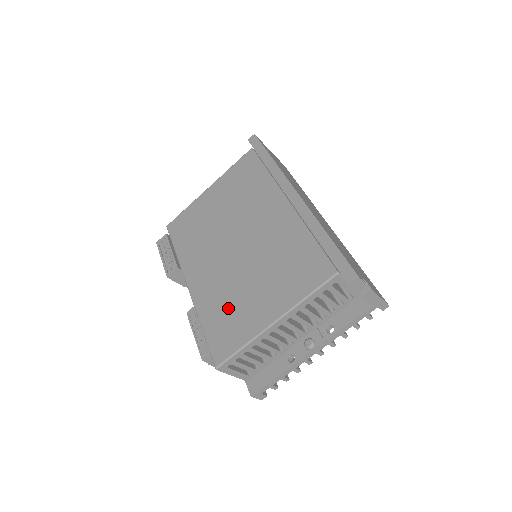
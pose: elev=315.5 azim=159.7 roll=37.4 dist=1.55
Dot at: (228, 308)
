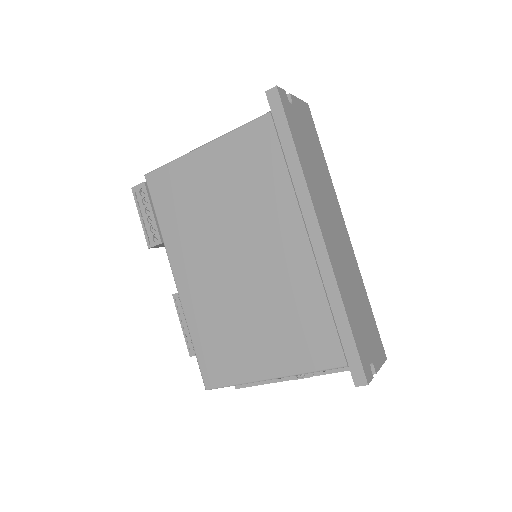
Dot at: (222, 336)
